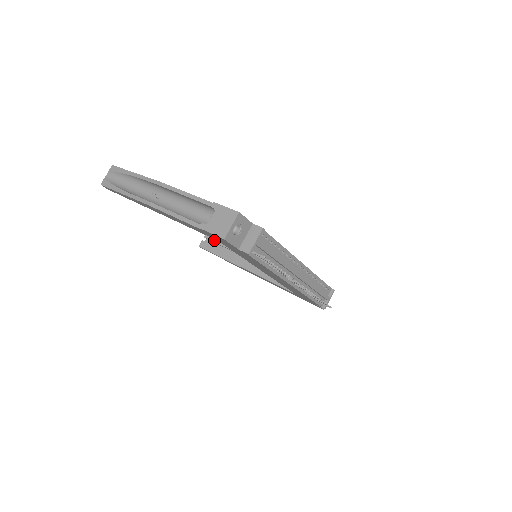
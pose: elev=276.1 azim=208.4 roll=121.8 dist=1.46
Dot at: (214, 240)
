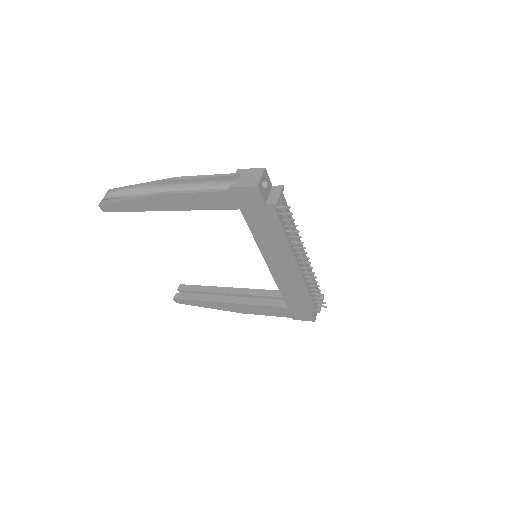
Dot at: (189, 289)
